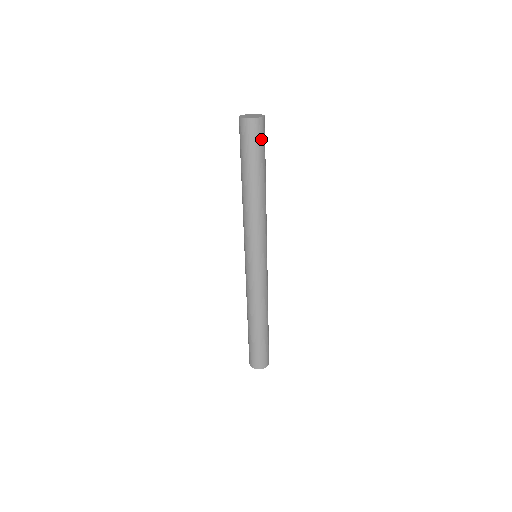
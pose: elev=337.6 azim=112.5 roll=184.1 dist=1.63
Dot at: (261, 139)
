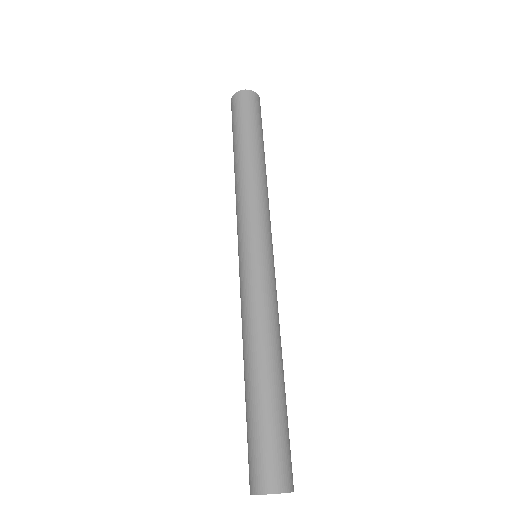
Dot at: occluded
